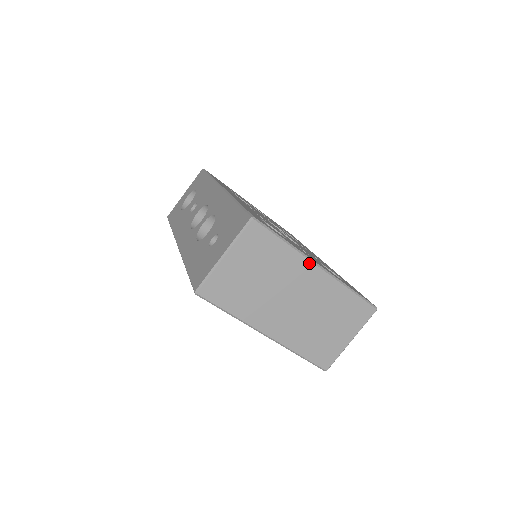
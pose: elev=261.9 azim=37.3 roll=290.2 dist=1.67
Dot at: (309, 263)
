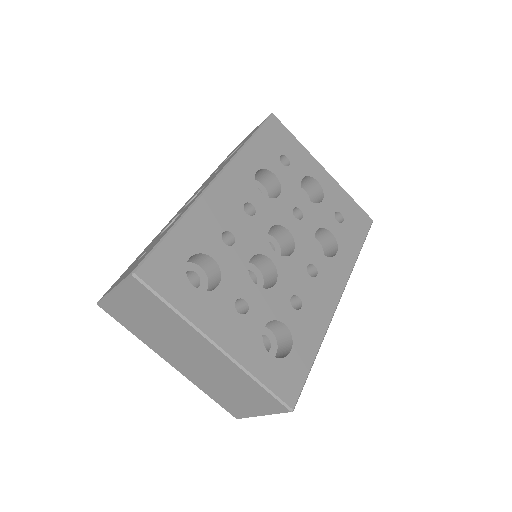
Dot at: (202, 337)
